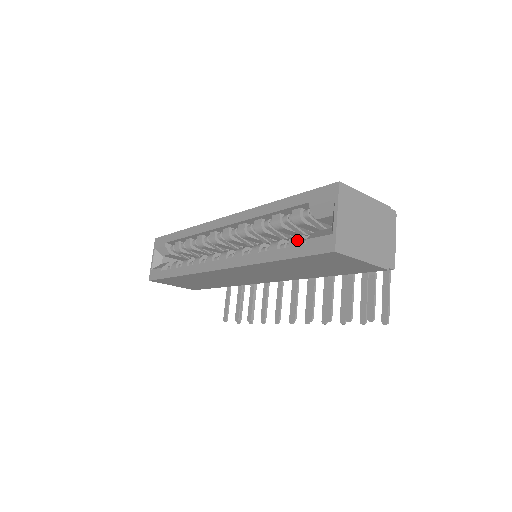
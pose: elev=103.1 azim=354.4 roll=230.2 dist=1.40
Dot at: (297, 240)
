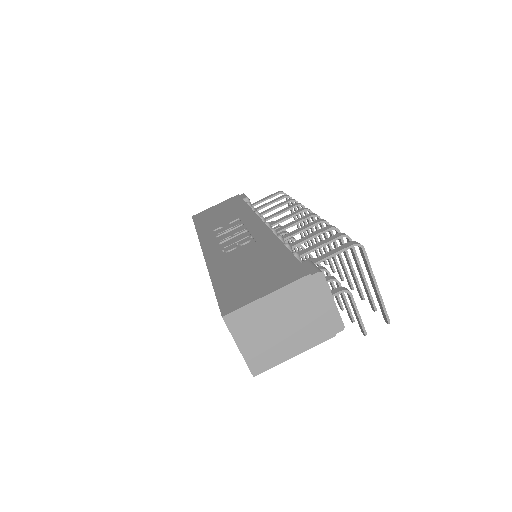
Dot at: occluded
